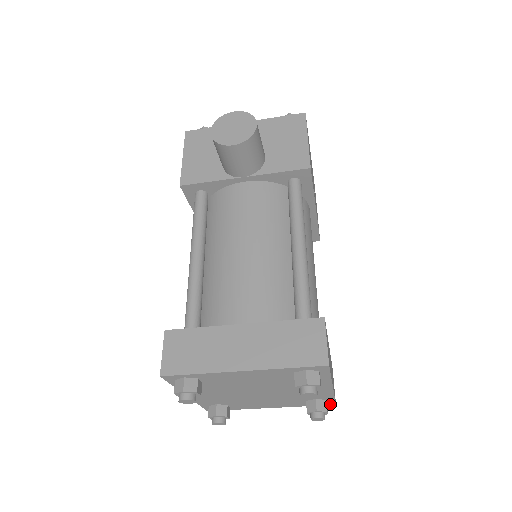
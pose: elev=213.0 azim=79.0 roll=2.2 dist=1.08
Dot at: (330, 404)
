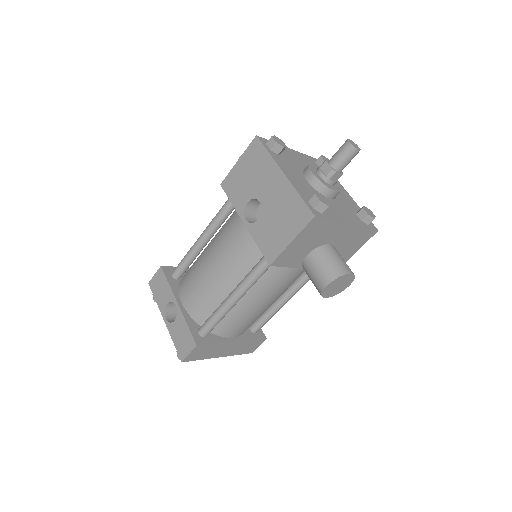
Dot at: occluded
